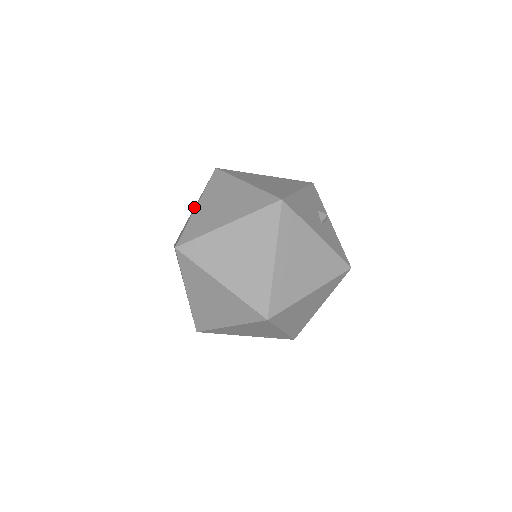
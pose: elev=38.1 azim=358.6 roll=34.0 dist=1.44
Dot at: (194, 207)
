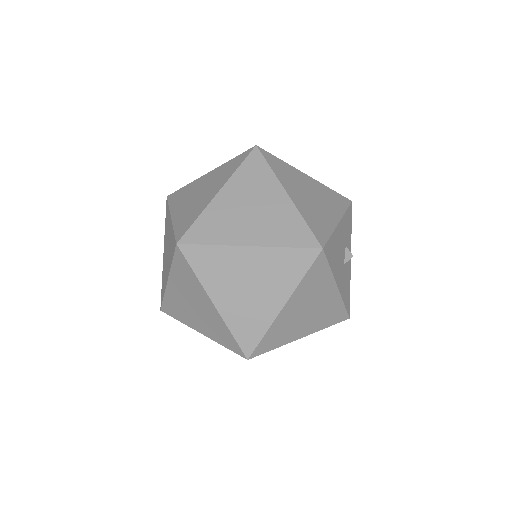
Dot at: (210, 172)
